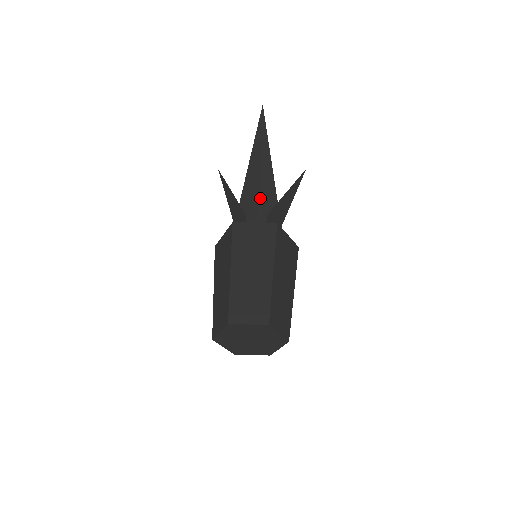
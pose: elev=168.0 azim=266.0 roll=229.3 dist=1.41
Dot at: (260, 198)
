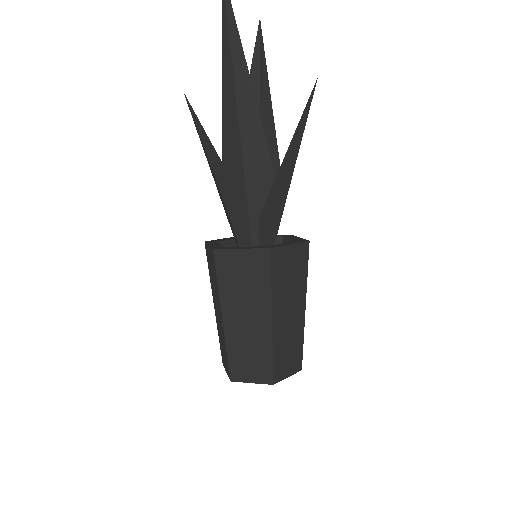
Dot at: (247, 177)
